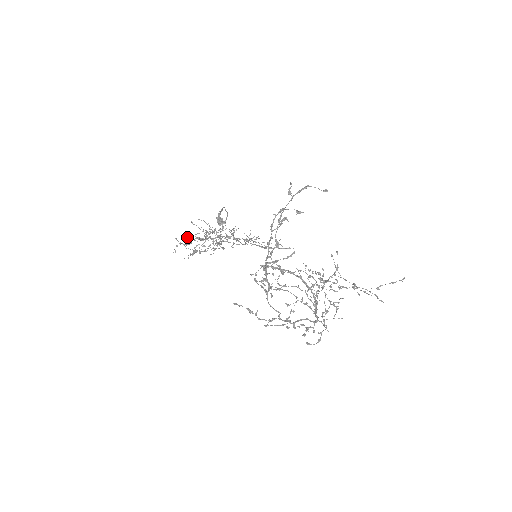
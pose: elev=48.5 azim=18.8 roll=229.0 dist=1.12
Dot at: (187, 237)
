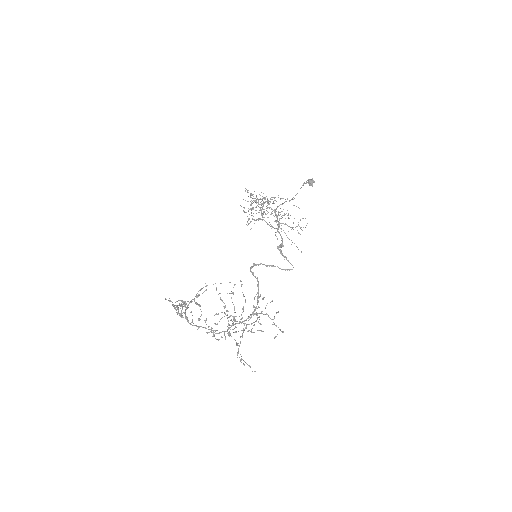
Dot at: occluded
